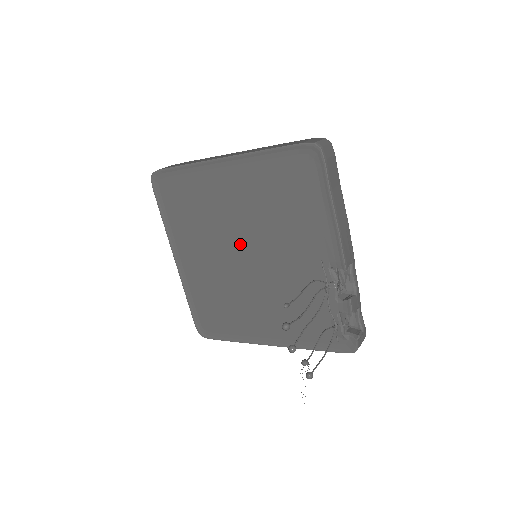
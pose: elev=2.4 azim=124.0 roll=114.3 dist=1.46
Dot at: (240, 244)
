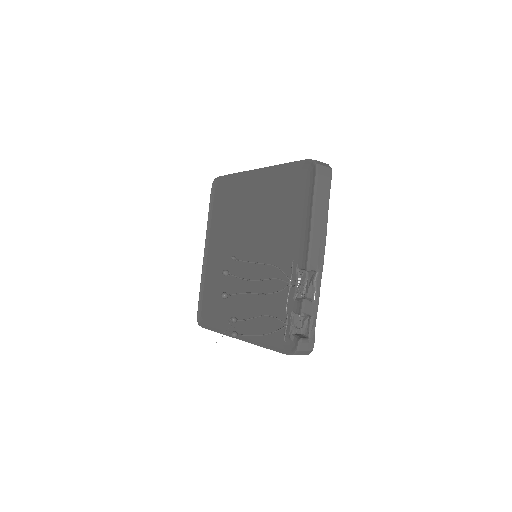
Dot at: (247, 241)
